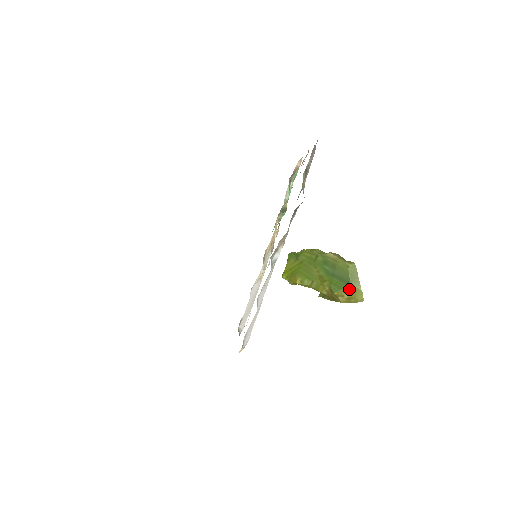
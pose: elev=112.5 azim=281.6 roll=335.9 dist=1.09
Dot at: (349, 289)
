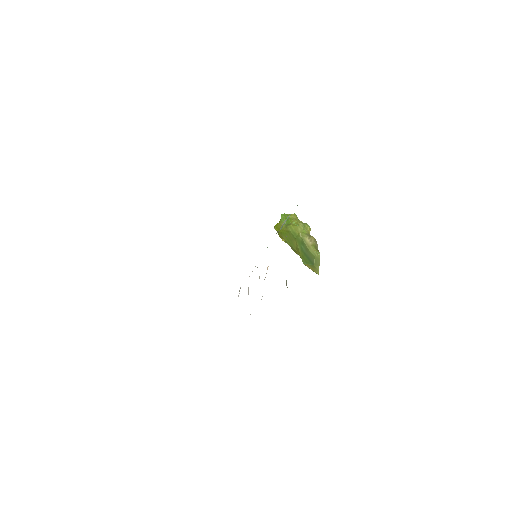
Dot at: (312, 267)
